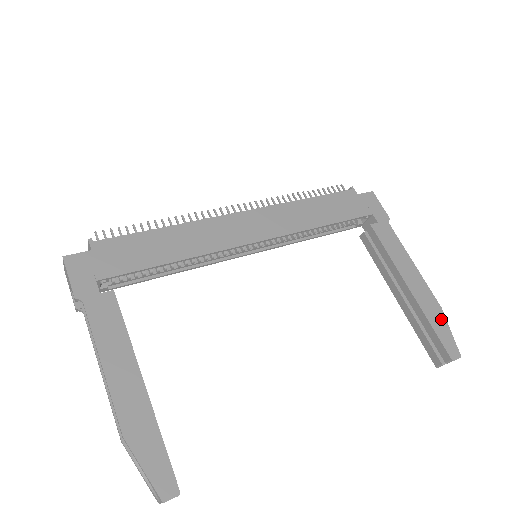
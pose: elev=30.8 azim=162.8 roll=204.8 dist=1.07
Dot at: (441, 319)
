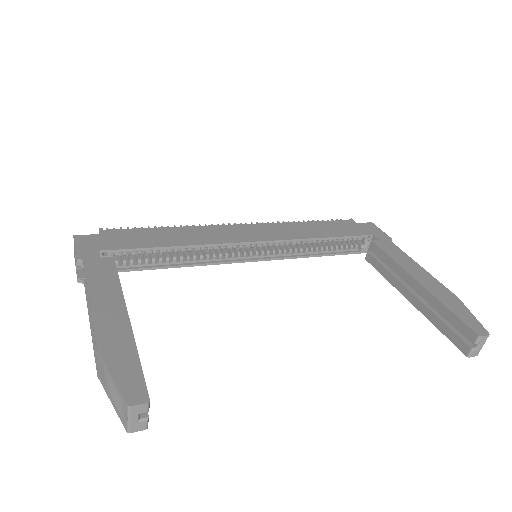
Dot at: (459, 305)
